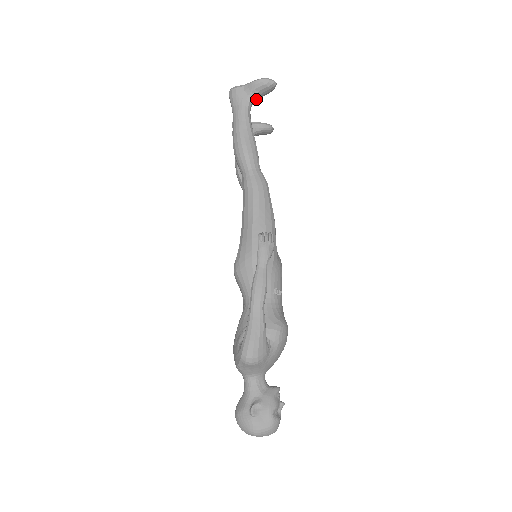
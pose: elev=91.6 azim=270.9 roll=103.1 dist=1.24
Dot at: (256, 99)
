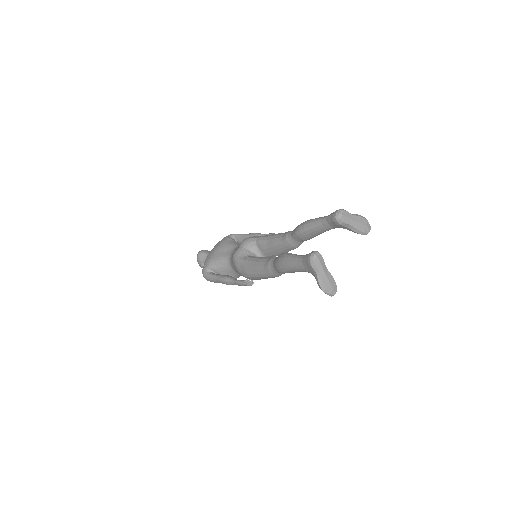
Dot at: occluded
